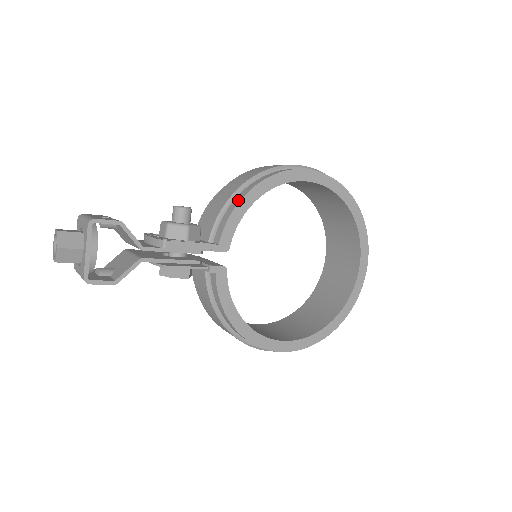
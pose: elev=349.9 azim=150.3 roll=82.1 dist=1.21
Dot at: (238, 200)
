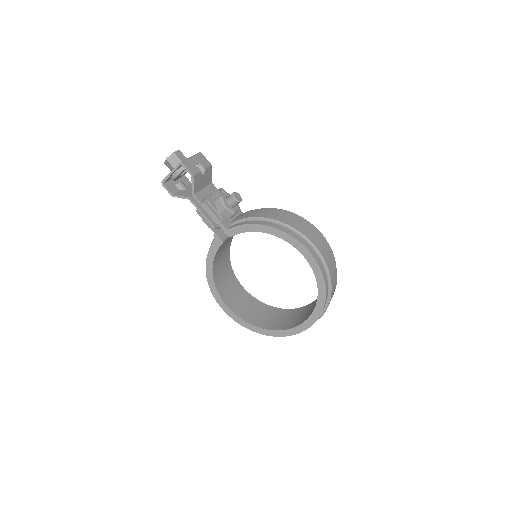
Dot at: (255, 222)
